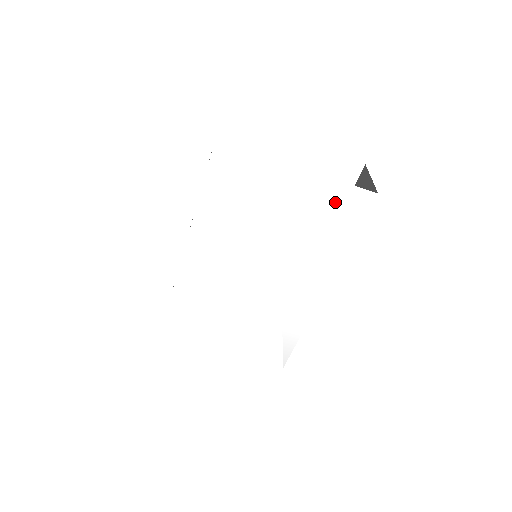
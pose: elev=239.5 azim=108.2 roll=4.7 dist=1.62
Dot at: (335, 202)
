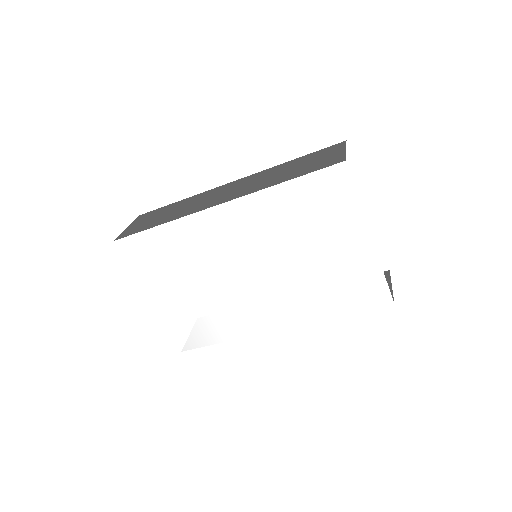
Dot at: (364, 282)
